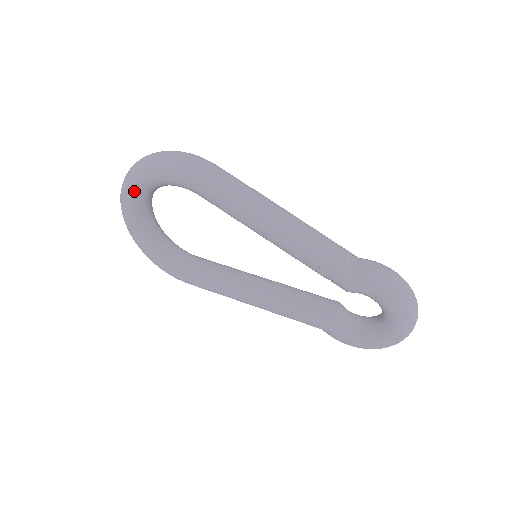
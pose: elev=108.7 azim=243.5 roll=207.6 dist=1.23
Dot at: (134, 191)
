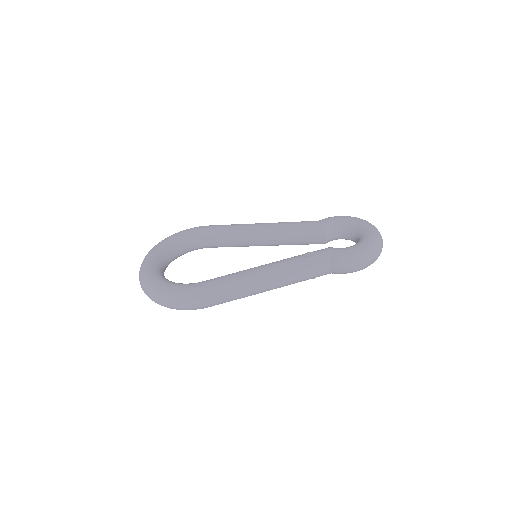
Dot at: occluded
